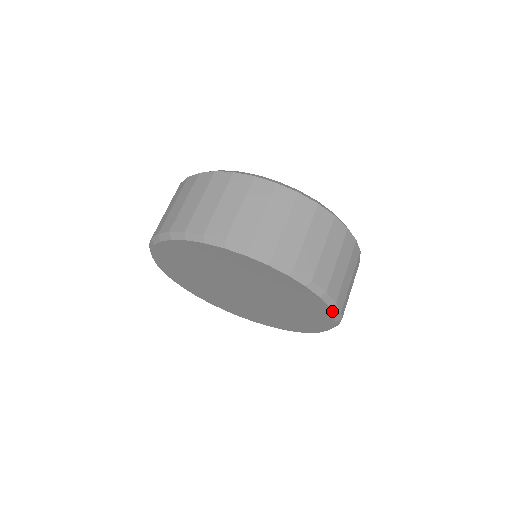
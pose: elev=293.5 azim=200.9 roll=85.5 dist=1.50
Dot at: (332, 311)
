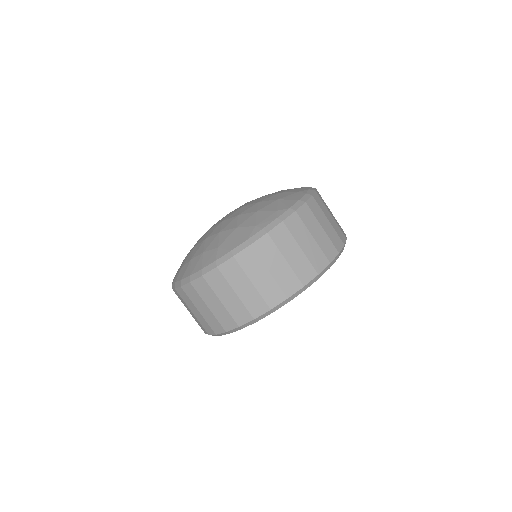
Dot at: occluded
